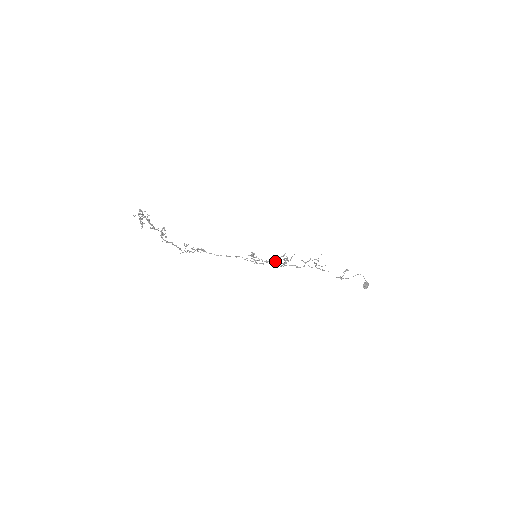
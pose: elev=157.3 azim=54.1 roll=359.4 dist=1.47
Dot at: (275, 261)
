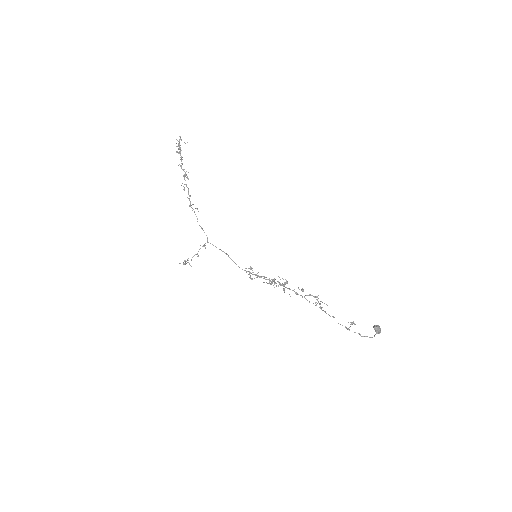
Dot at: (273, 279)
